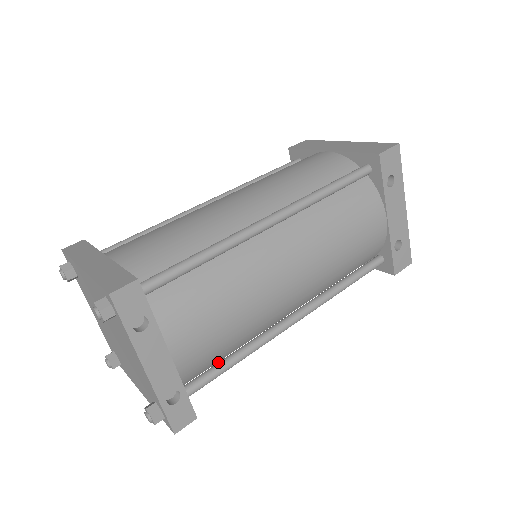
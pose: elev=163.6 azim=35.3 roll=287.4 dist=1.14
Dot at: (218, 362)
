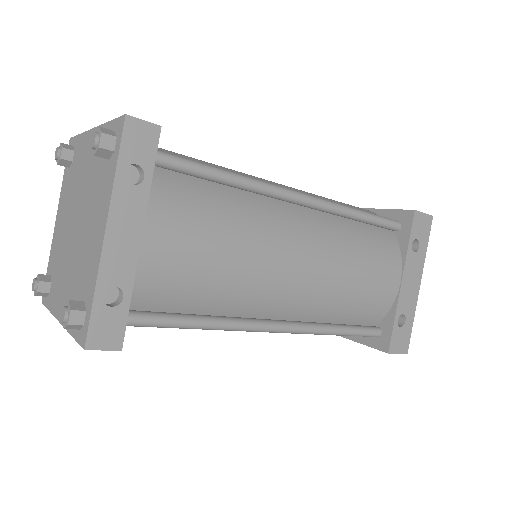
Dot at: (175, 313)
